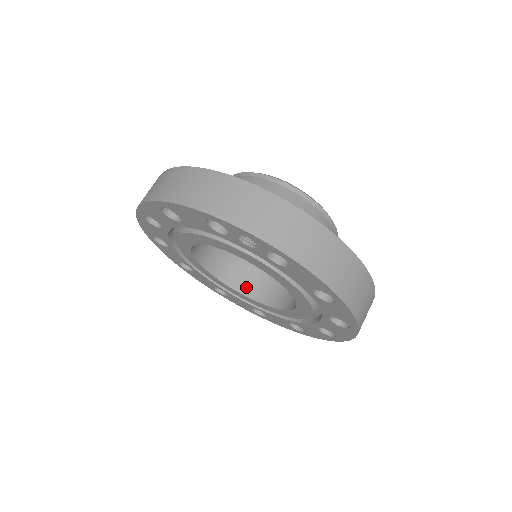
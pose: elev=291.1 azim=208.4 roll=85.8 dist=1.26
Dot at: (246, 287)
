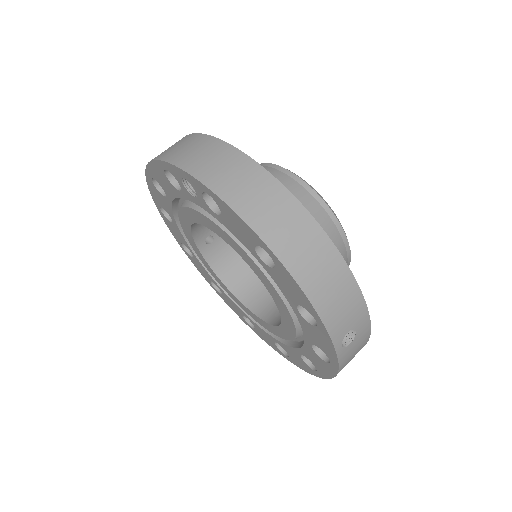
Dot at: (261, 308)
